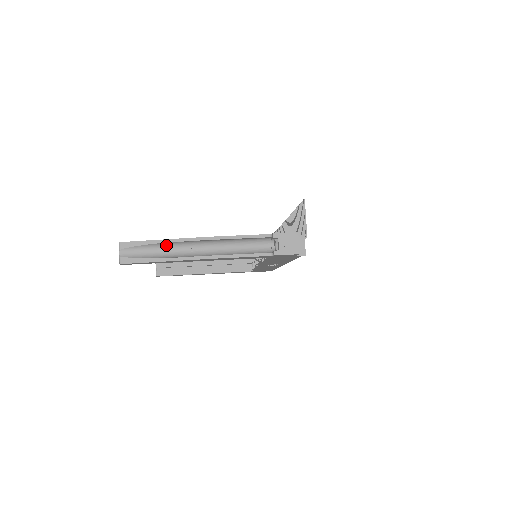
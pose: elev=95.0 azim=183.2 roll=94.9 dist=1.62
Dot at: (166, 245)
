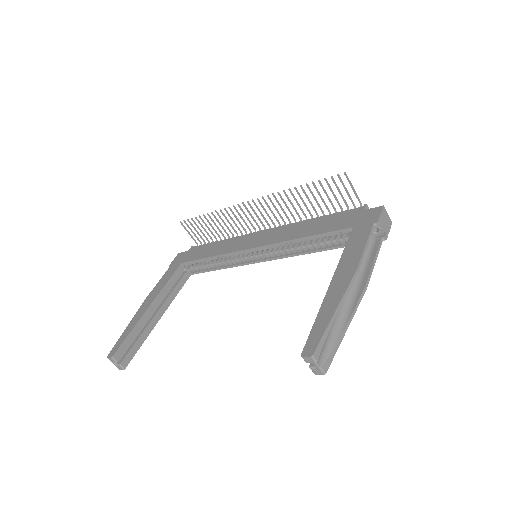
Dot at: (335, 313)
